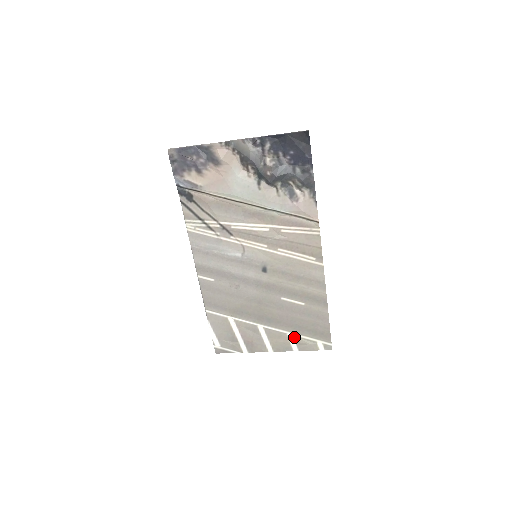
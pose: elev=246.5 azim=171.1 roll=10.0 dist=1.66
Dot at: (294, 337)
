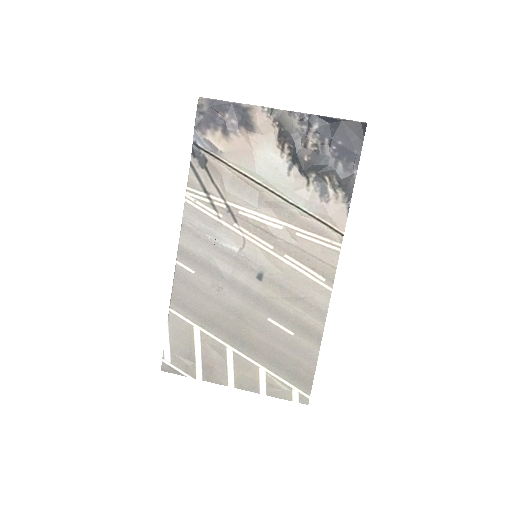
Dot at: (267, 375)
